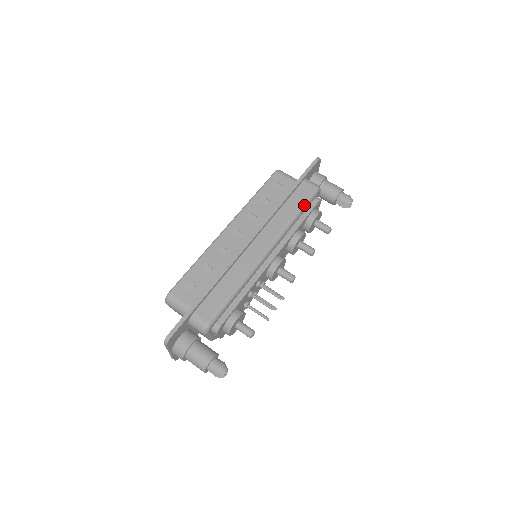
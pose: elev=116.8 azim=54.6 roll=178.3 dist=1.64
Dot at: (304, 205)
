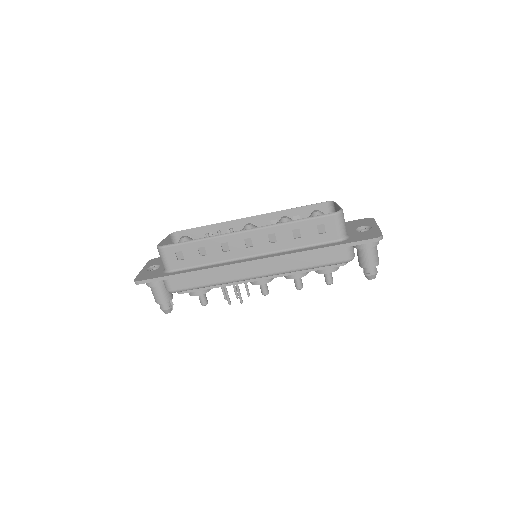
Dot at: (321, 266)
